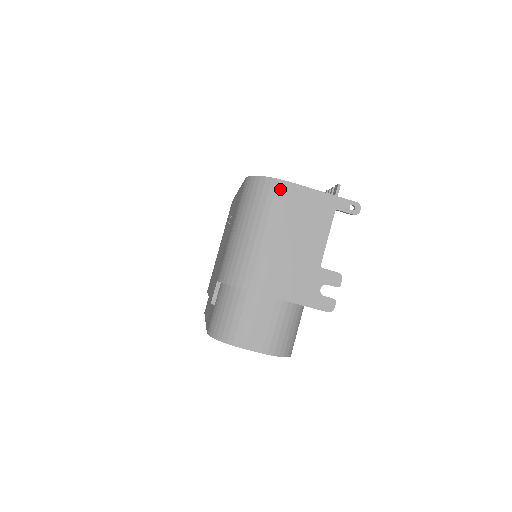
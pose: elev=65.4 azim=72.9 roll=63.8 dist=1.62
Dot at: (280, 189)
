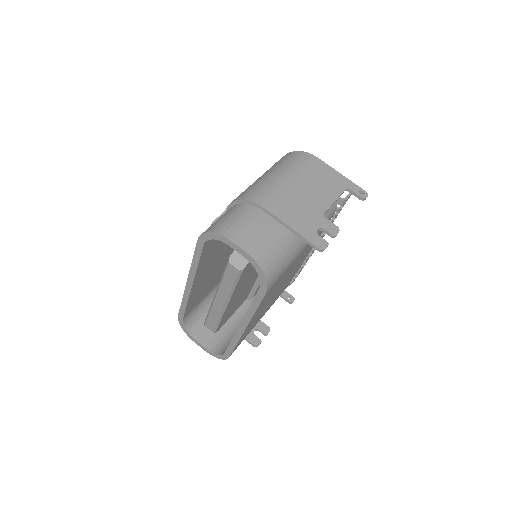
Dot at: (308, 158)
